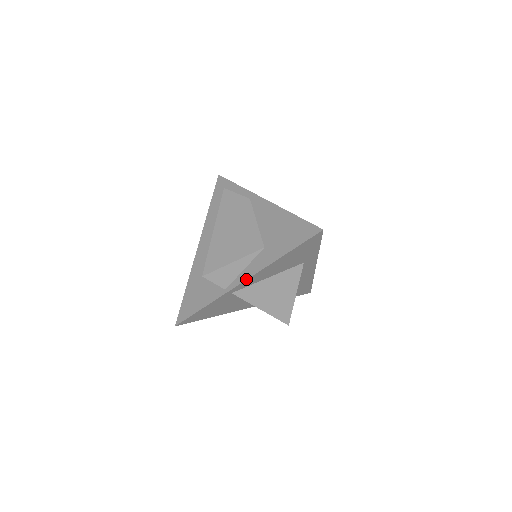
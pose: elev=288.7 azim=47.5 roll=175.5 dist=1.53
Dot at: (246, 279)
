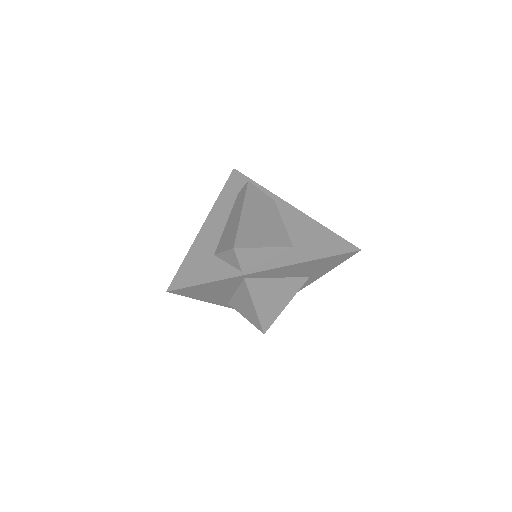
Dot at: (270, 268)
